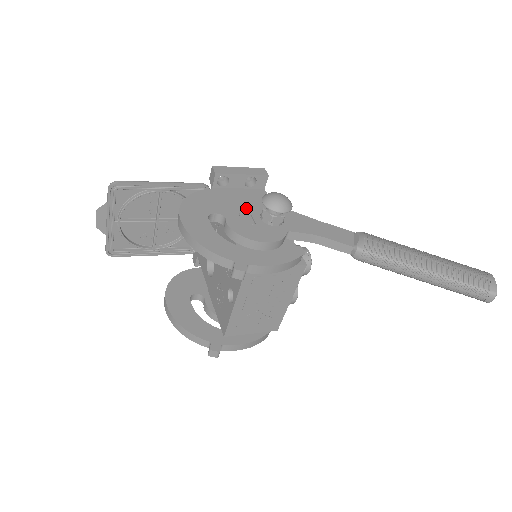
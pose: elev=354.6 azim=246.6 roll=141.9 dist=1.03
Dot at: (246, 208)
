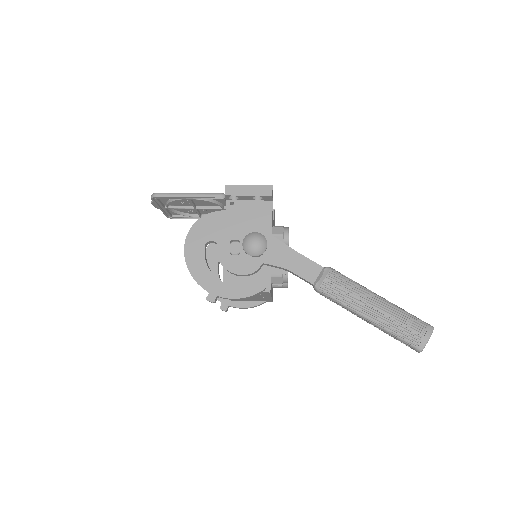
Dot at: (239, 235)
